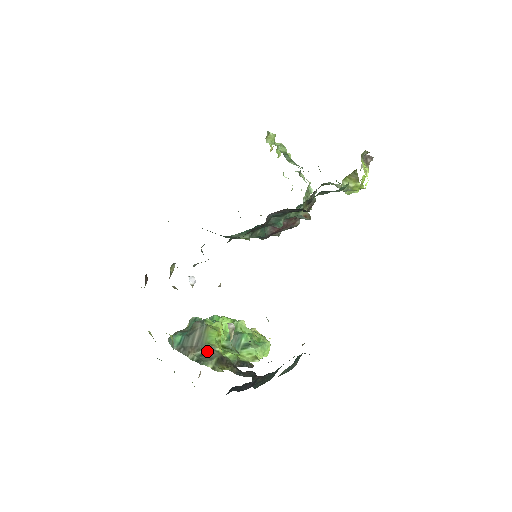
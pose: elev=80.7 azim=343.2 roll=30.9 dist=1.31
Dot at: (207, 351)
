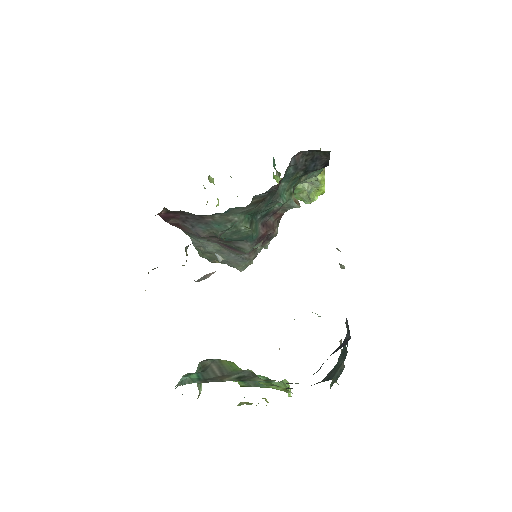
Dot at: (241, 374)
